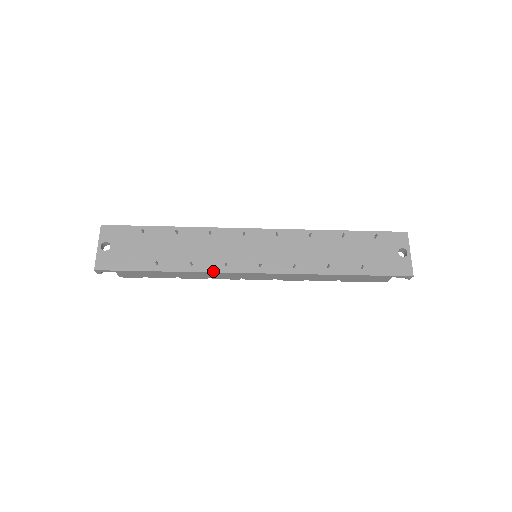
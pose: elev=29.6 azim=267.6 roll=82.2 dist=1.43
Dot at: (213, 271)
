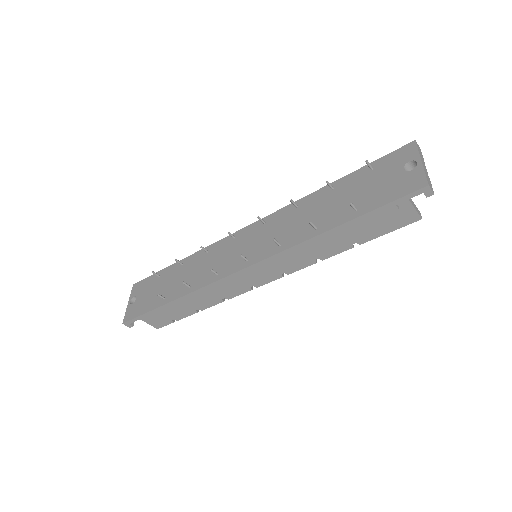
Dot at: (206, 285)
